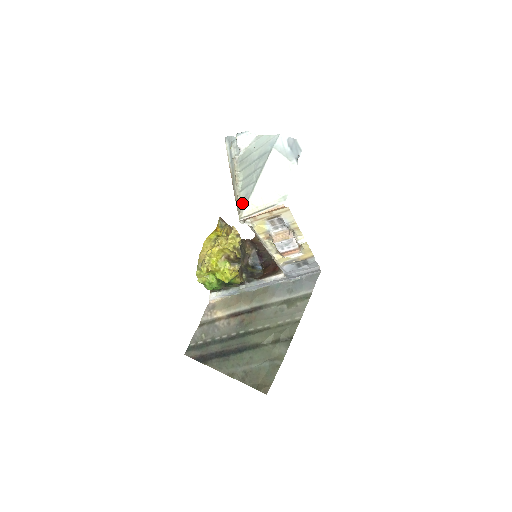
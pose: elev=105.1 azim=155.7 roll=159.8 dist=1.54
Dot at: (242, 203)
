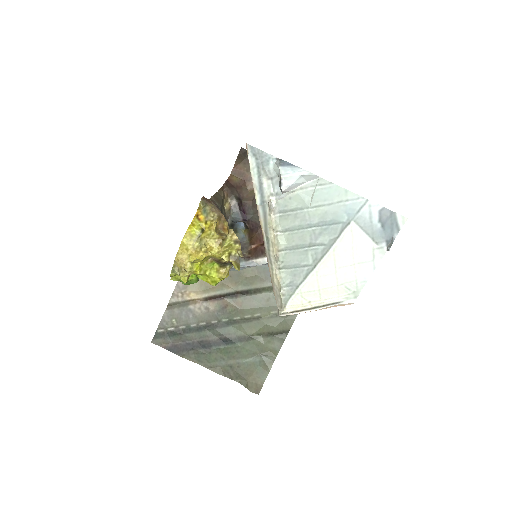
Dot at: (285, 291)
